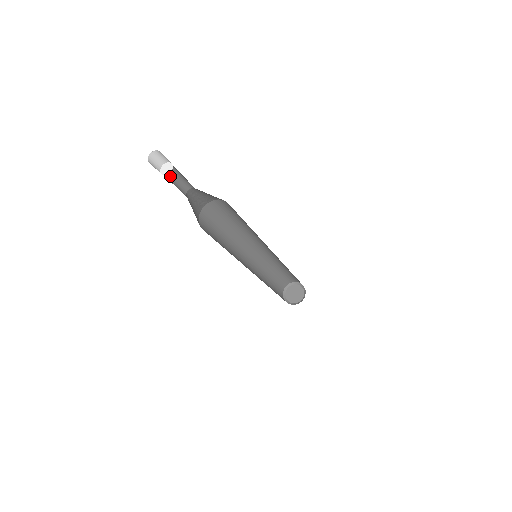
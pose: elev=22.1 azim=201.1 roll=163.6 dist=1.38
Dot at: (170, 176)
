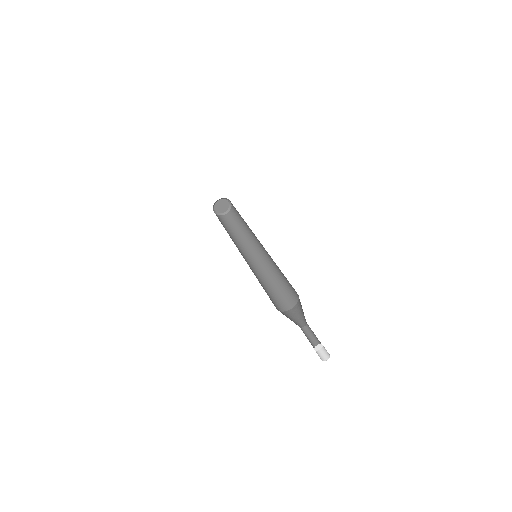
Dot at: (309, 341)
